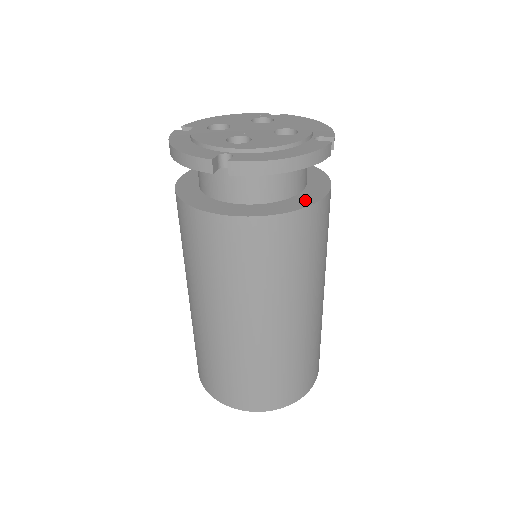
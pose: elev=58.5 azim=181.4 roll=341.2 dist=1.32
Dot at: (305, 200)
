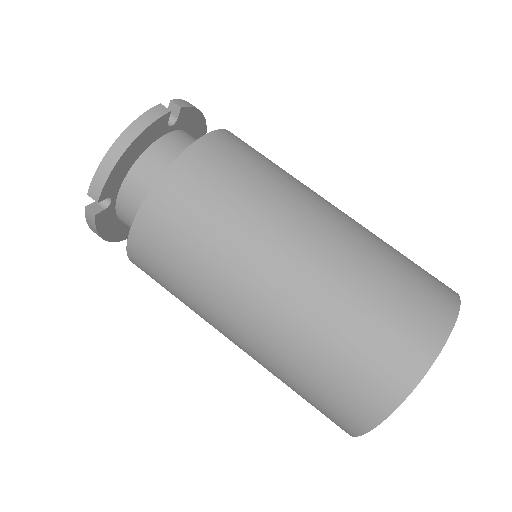
Dot at: occluded
